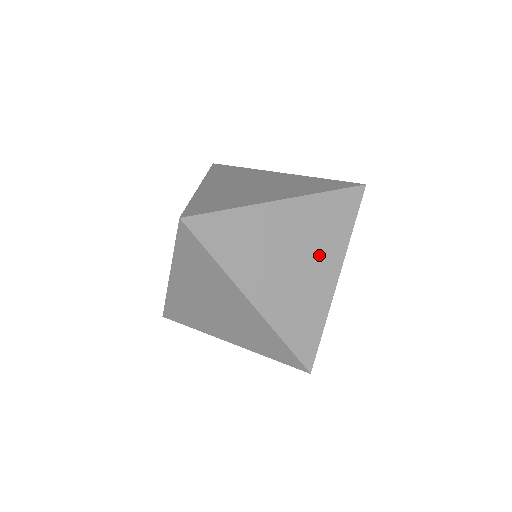
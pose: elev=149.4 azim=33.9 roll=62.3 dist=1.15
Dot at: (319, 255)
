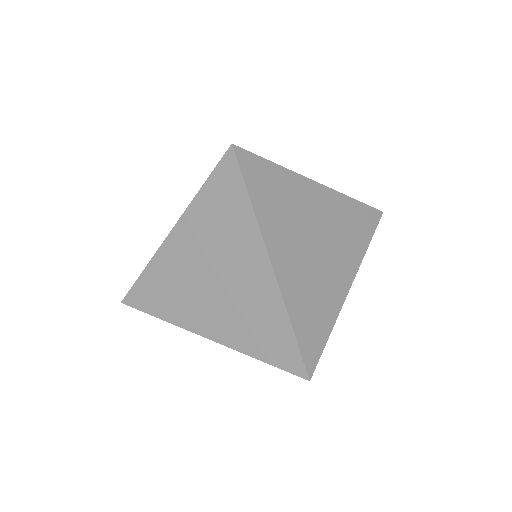
Dot at: (339, 254)
